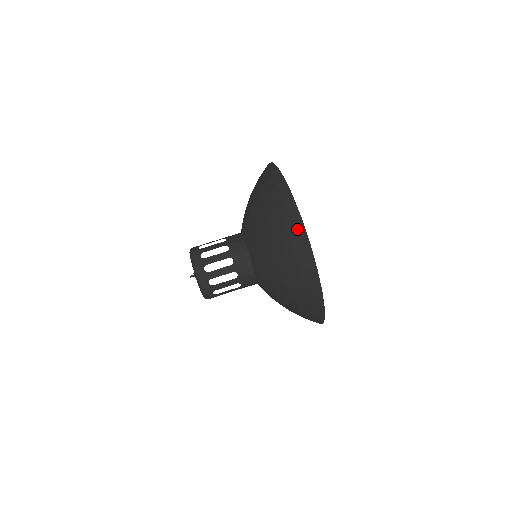
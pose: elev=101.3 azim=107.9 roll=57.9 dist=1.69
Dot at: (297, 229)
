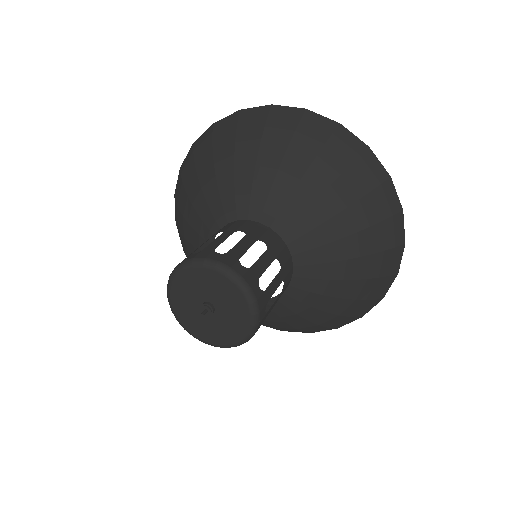
Dot at: (279, 114)
